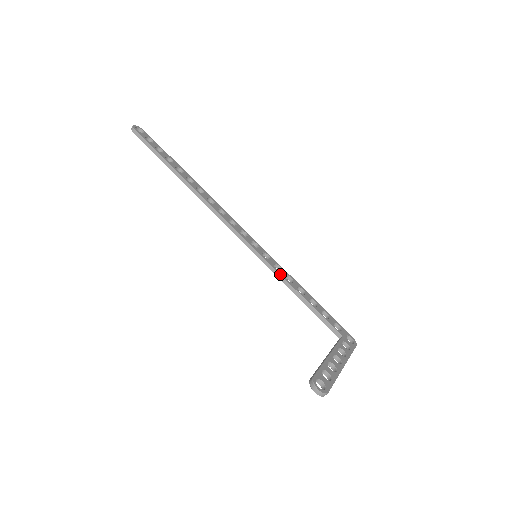
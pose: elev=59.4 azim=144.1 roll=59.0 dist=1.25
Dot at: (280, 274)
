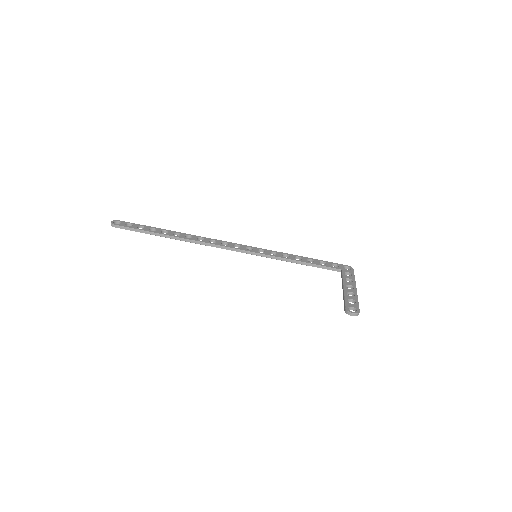
Dot at: (278, 257)
